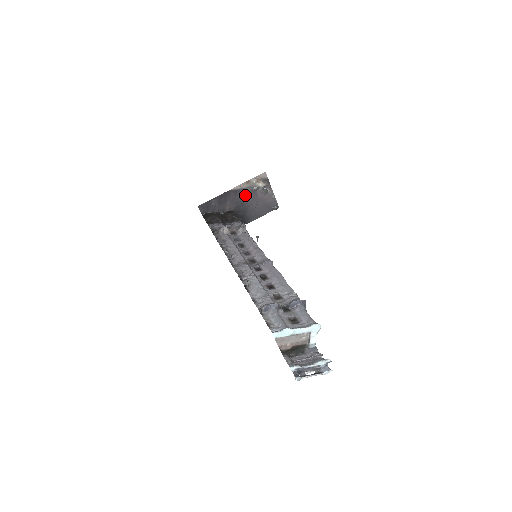
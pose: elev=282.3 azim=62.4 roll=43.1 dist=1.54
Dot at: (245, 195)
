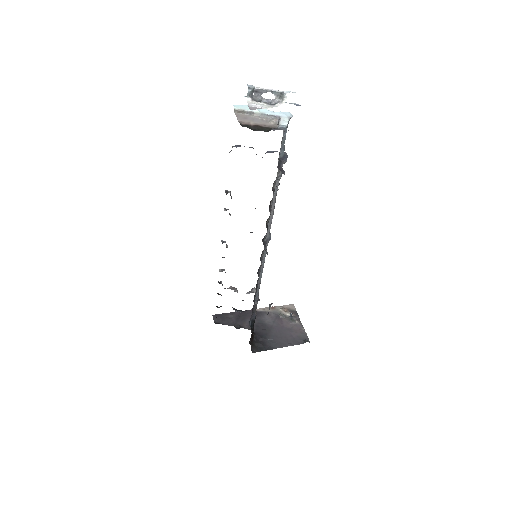
Dot at: (268, 319)
